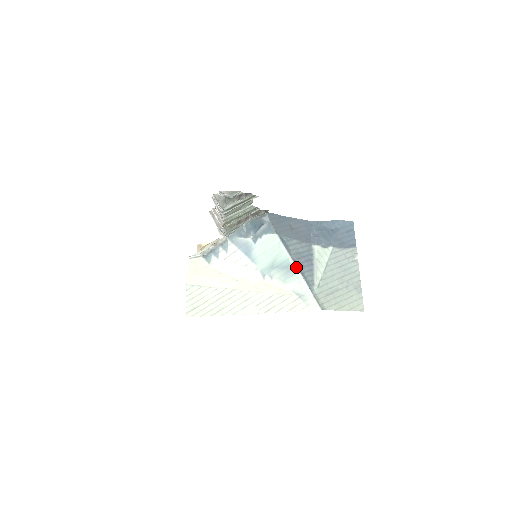
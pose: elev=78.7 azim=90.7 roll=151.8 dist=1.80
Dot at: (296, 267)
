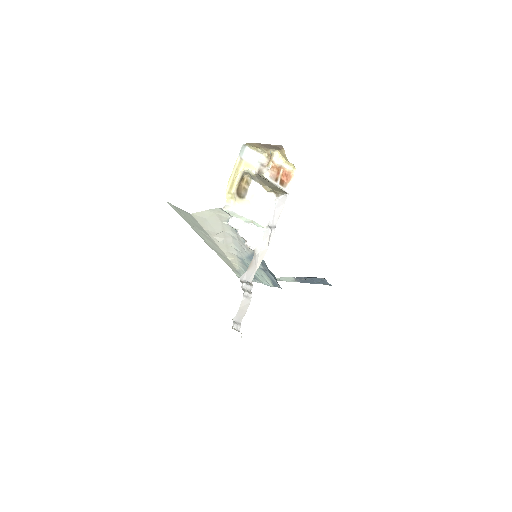
Dot at: occluded
